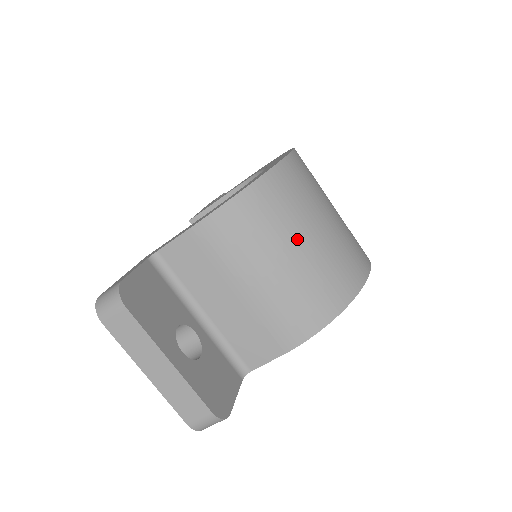
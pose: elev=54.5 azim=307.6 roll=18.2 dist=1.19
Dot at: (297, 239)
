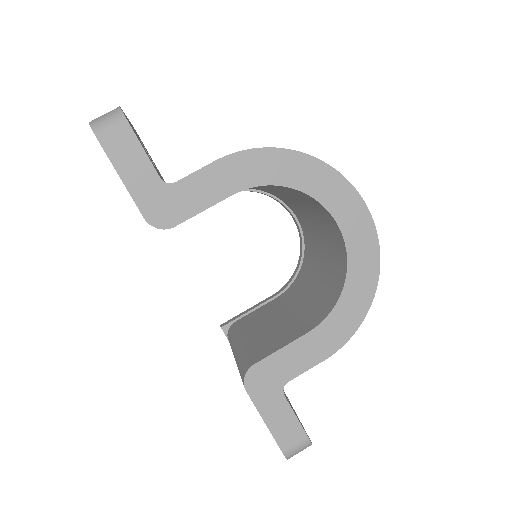
Dot at: occluded
